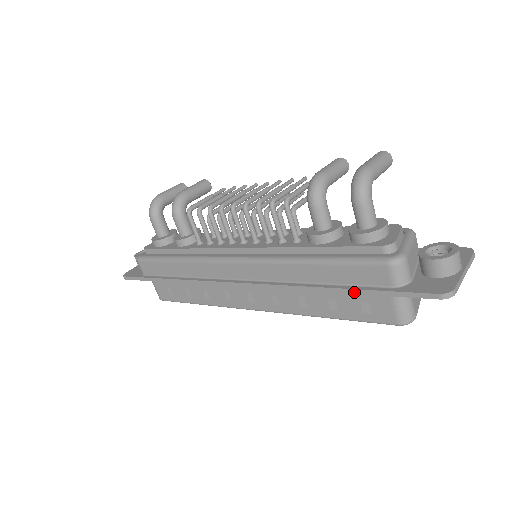
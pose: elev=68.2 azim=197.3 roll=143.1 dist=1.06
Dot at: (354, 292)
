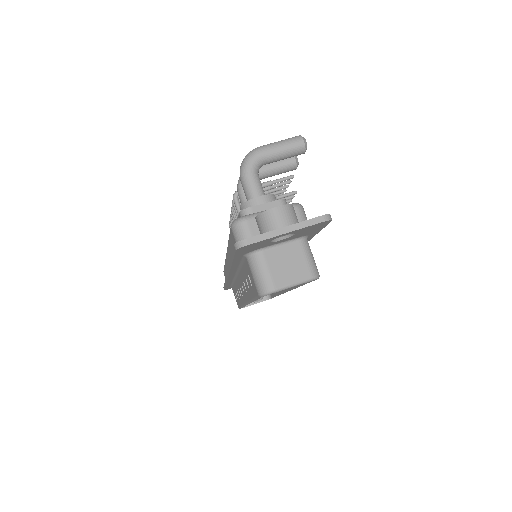
Dot at: (231, 261)
